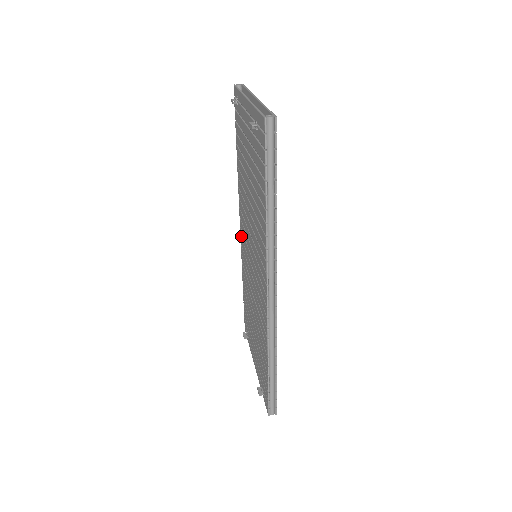
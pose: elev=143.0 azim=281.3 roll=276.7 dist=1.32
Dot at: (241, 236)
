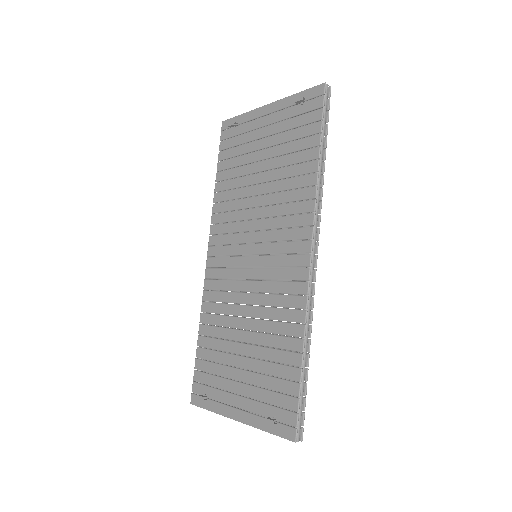
Dot at: (210, 265)
